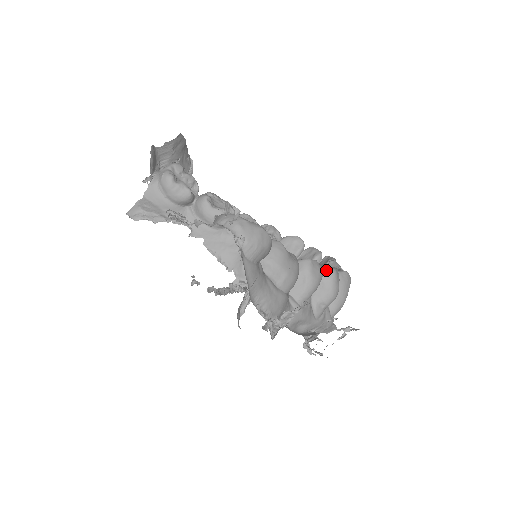
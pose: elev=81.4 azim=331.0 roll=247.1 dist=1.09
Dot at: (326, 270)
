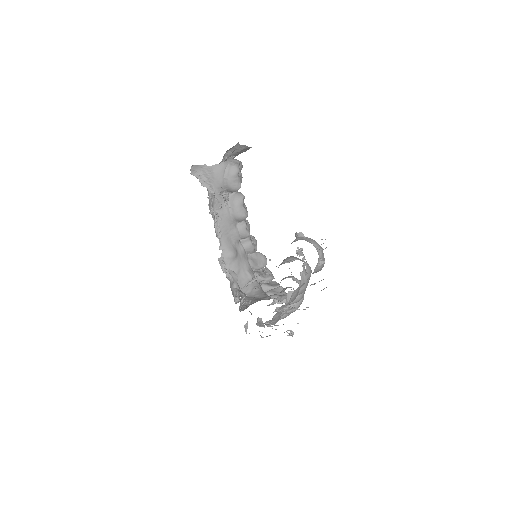
Dot at: occluded
